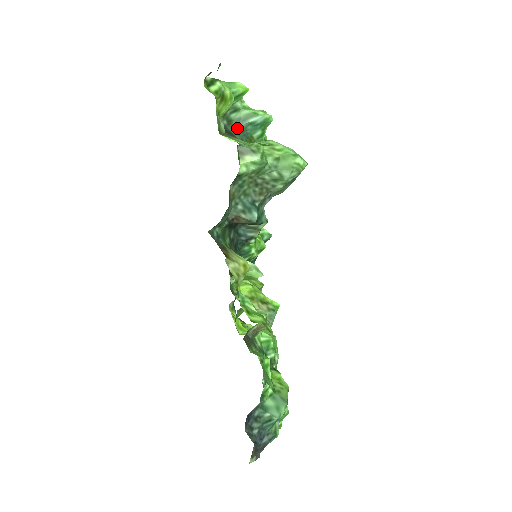
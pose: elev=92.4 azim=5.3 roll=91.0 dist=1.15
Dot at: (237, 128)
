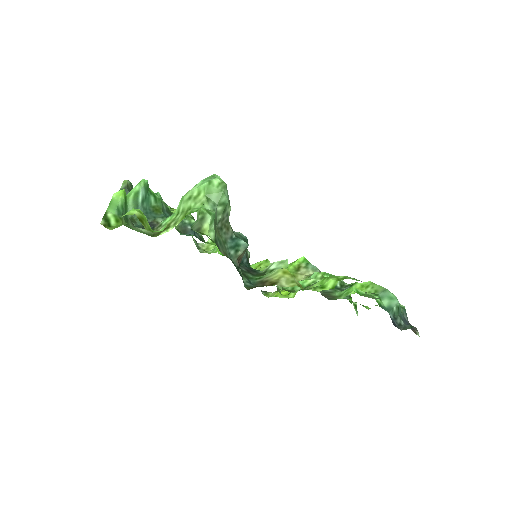
Dot at: occluded
